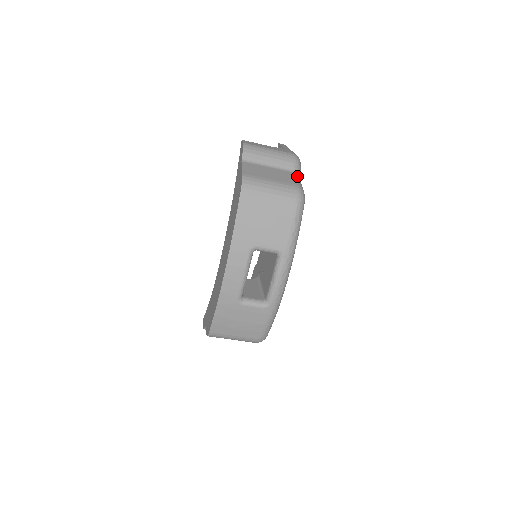
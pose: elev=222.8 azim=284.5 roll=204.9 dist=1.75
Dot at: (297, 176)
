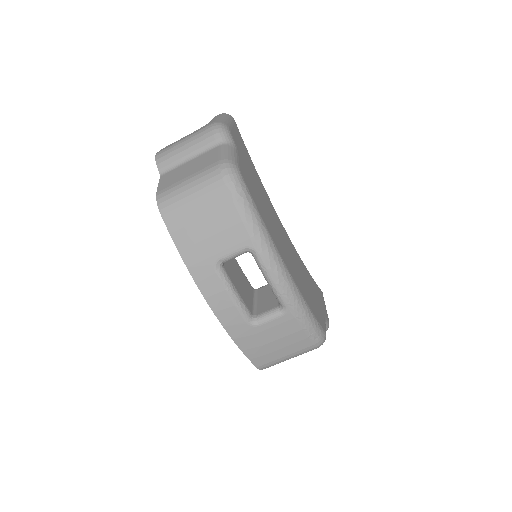
Dot at: (224, 147)
